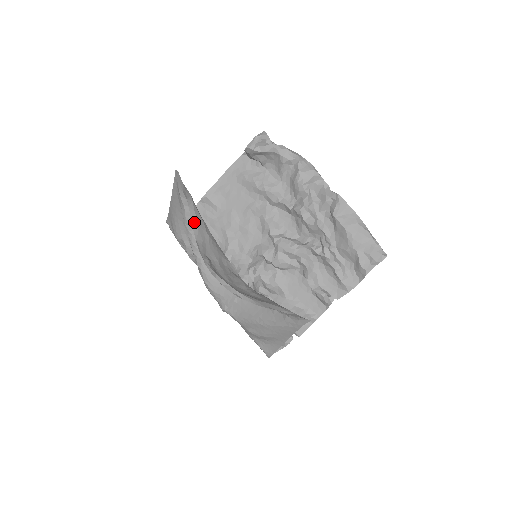
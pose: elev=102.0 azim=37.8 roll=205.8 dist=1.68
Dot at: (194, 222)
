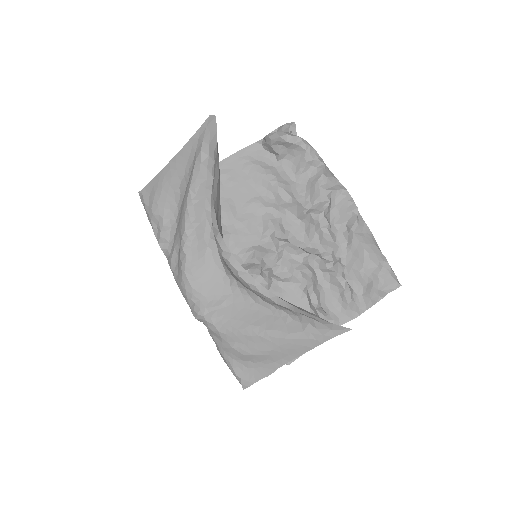
Dot at: (216, 184)
